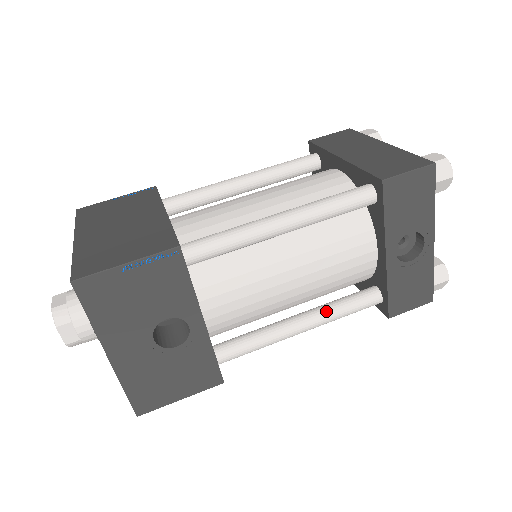
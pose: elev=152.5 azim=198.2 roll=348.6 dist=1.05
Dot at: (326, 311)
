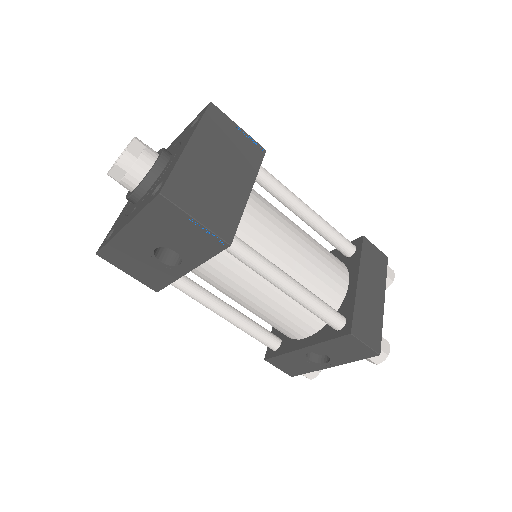
Dot at: (246, 324)
